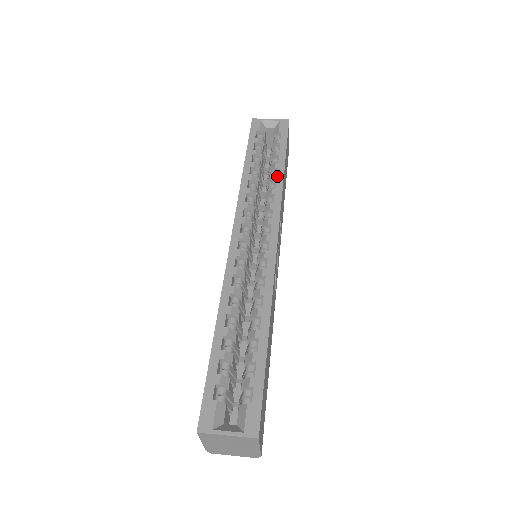
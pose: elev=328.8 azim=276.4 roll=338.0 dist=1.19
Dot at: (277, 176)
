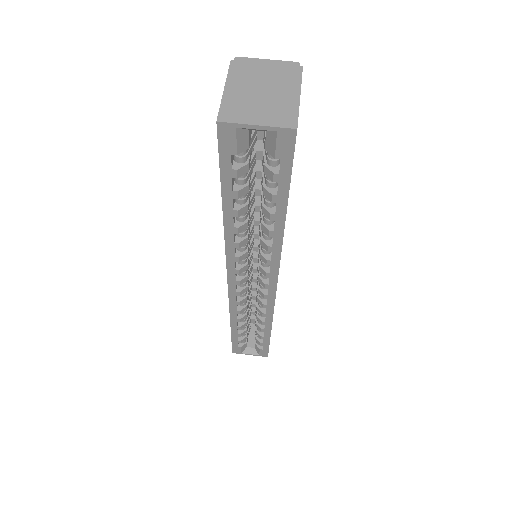
Dot at: (274, 233)
